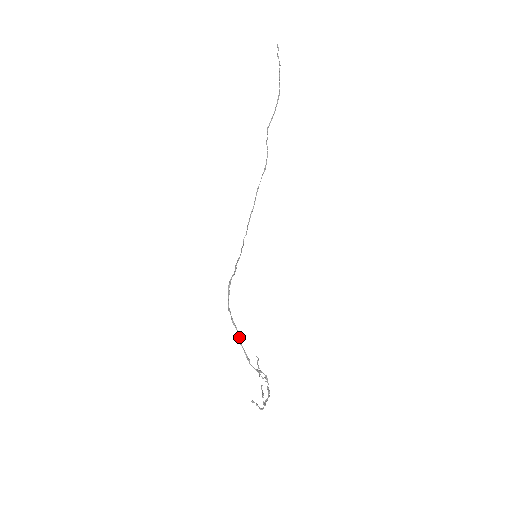
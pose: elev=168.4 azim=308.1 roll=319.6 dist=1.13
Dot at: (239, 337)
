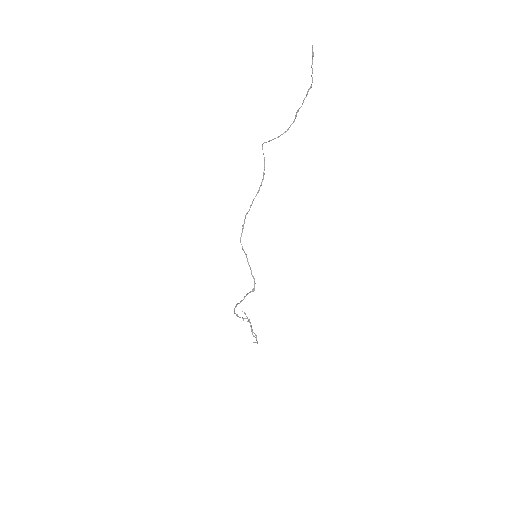
Dot at: occluded
